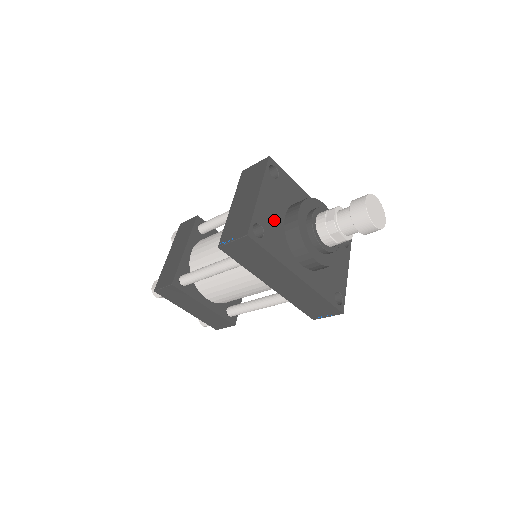
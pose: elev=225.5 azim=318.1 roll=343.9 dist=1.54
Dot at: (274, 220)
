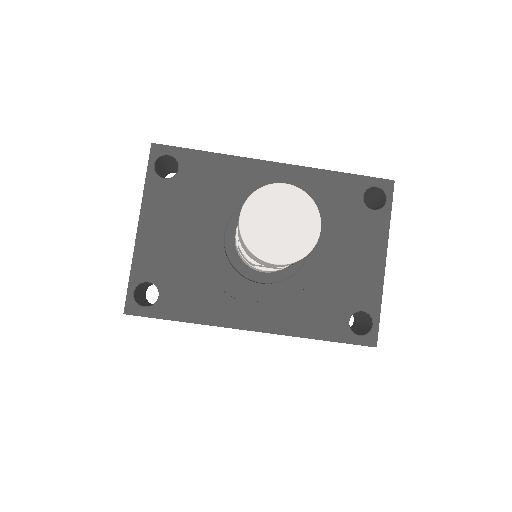
Dot at: (178, 257)
